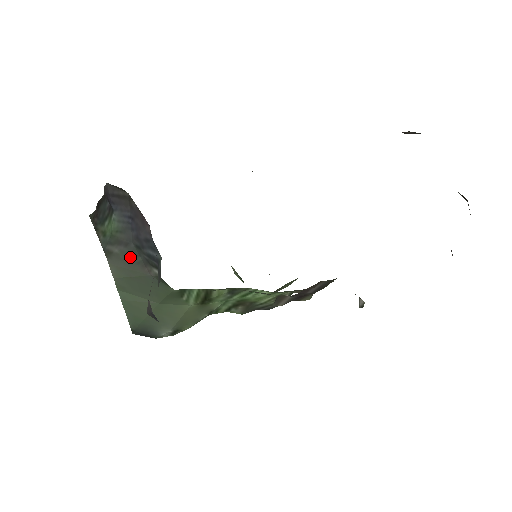
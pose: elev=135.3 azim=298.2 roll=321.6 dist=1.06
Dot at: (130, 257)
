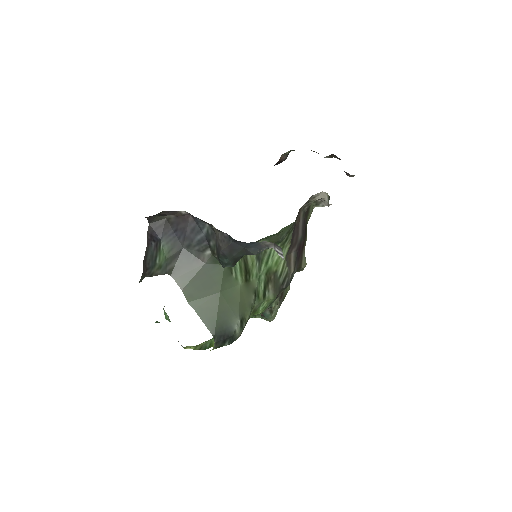
Dot at: (186, 261)
